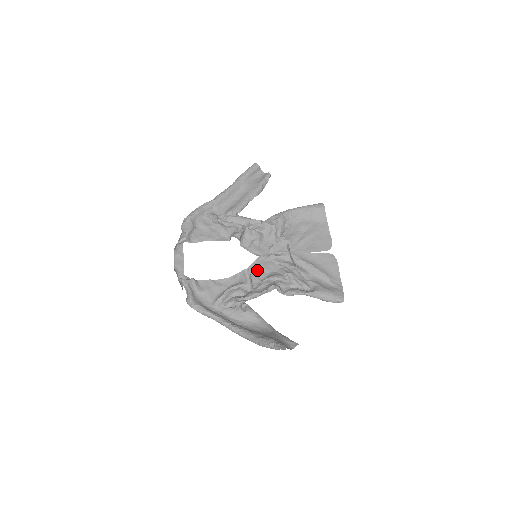
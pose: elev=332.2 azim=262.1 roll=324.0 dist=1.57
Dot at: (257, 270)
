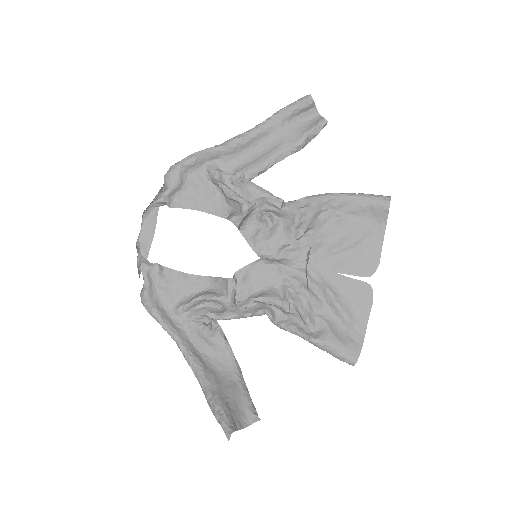
Dot at: (251, 277)
